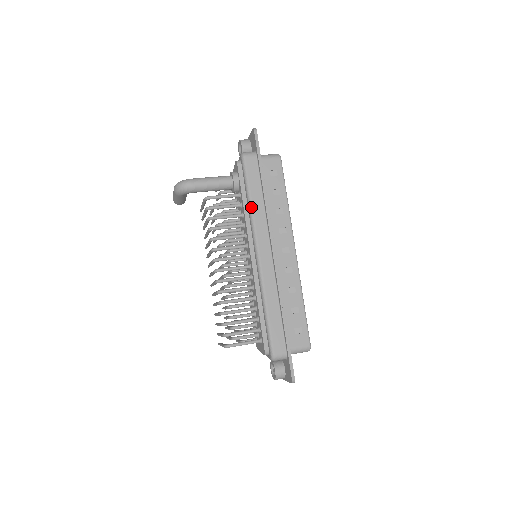
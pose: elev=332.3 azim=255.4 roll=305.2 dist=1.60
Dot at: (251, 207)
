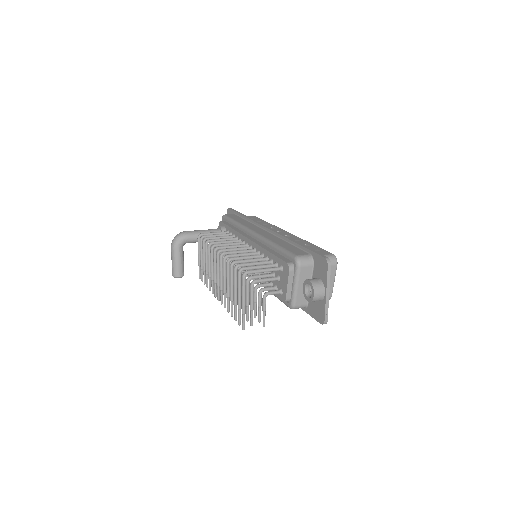
Dot at: (238, 223)
